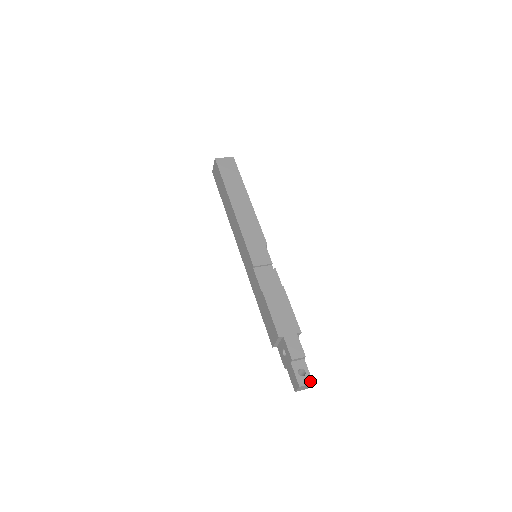
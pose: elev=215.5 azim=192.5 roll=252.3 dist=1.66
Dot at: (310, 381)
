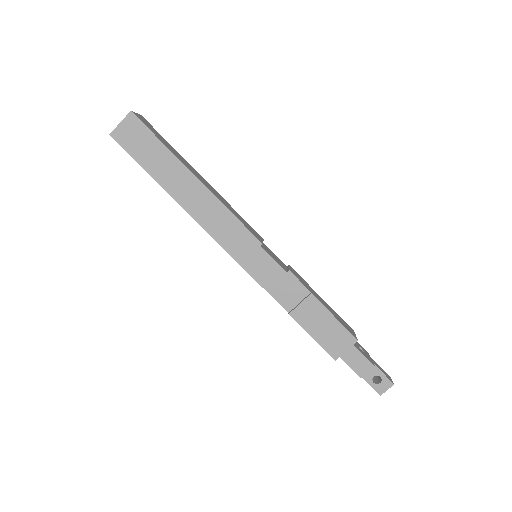
Dot at: (389, 384)
